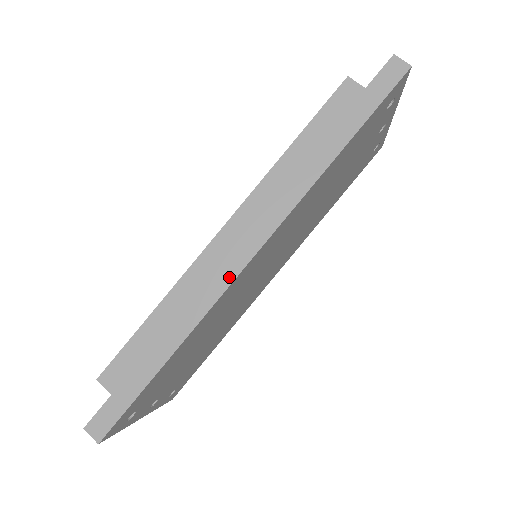
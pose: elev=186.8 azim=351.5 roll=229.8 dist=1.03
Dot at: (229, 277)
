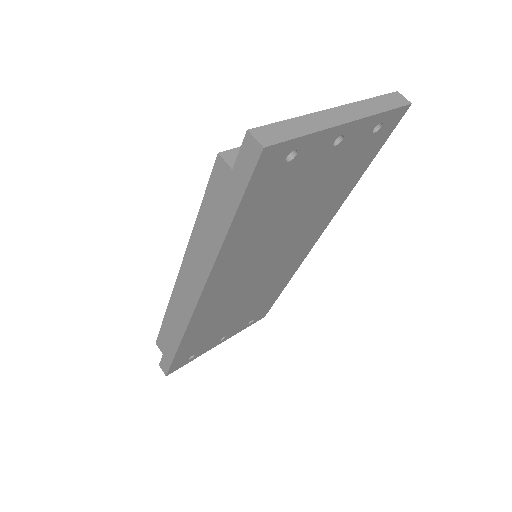
Dot at: (190, 310)
